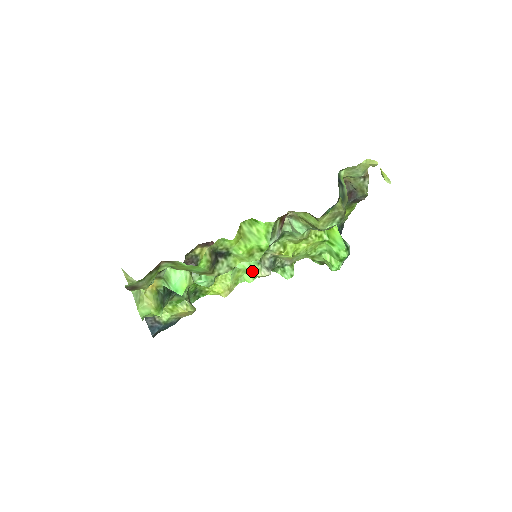
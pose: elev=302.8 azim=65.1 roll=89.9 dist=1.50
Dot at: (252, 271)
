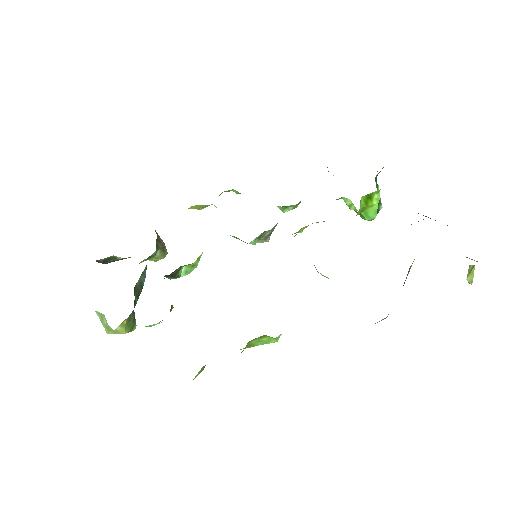
Dot at: occluded
